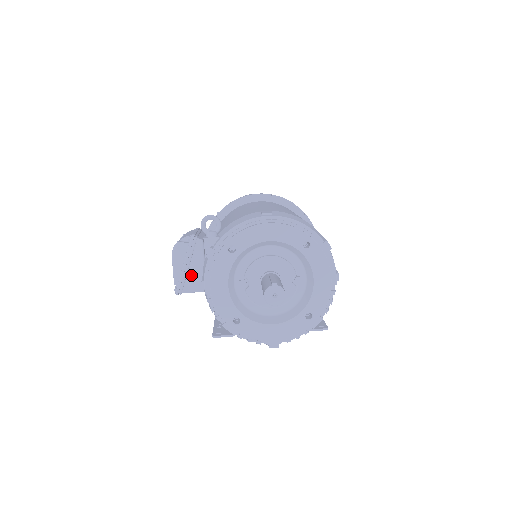
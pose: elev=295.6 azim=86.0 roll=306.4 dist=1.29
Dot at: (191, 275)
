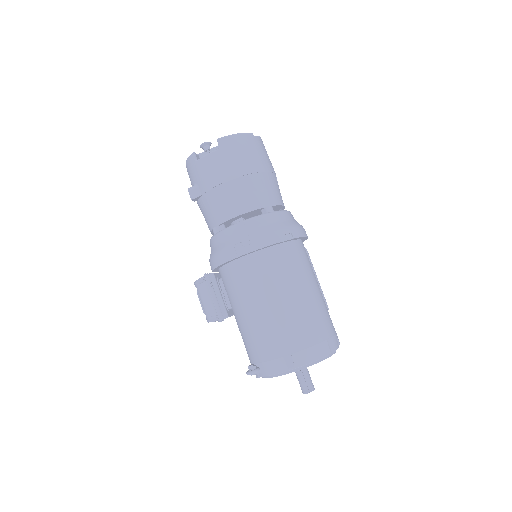
Dot at: occluded
